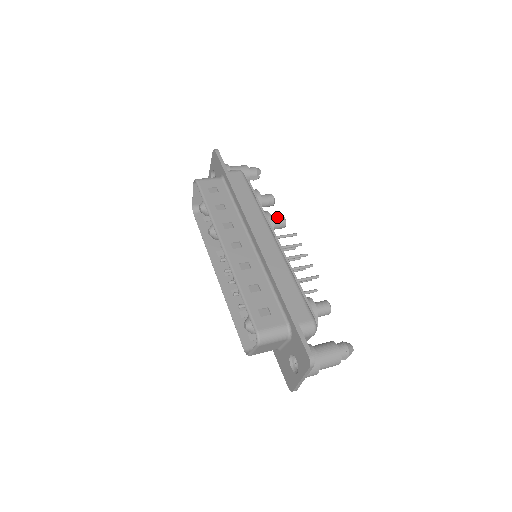
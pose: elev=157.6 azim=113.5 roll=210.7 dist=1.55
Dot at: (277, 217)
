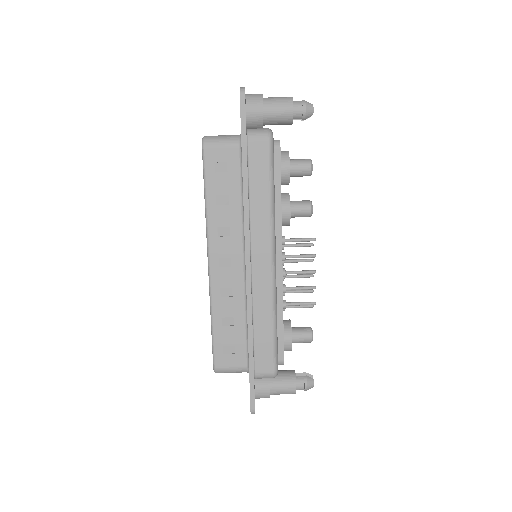
Dot at: (301, 207)
